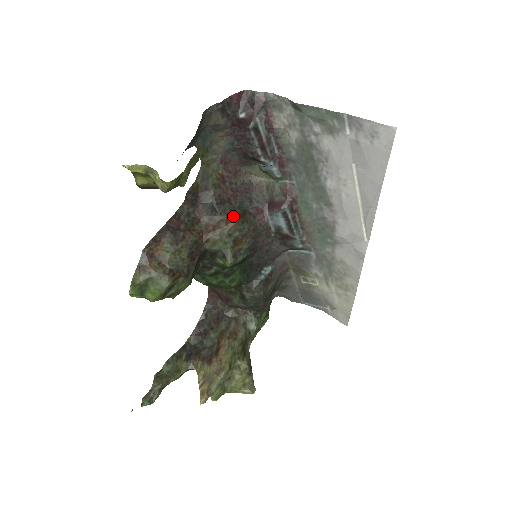
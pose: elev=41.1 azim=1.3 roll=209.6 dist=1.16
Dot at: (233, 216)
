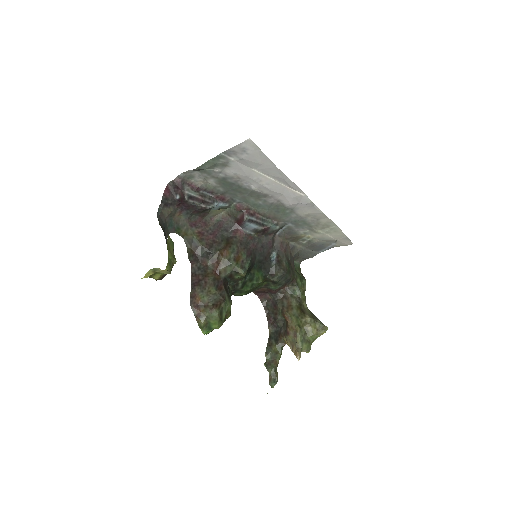
Dot at: (222, 248)
